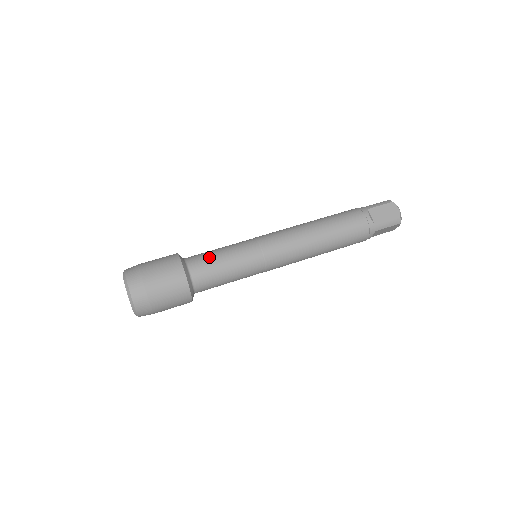
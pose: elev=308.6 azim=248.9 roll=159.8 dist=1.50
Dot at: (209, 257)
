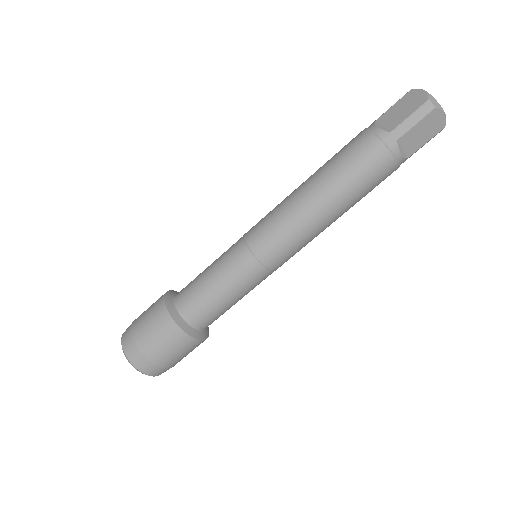
Dot at: (210, 305)
